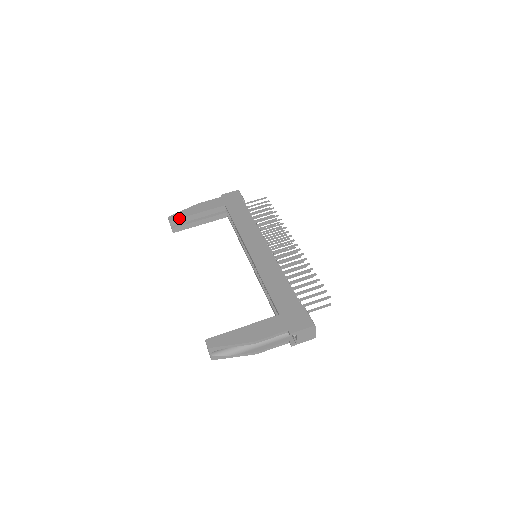
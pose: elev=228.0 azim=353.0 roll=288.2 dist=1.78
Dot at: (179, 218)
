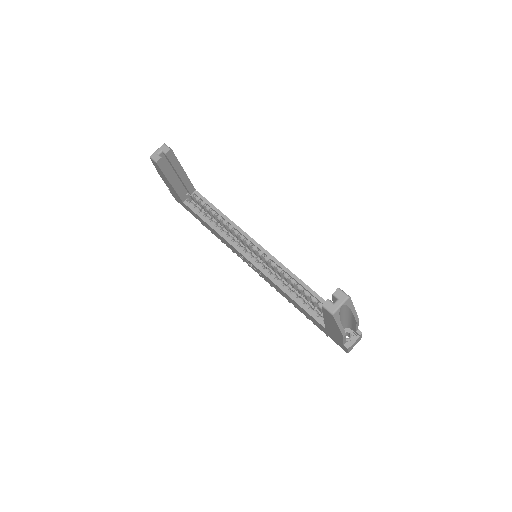
Dot at: occluded
